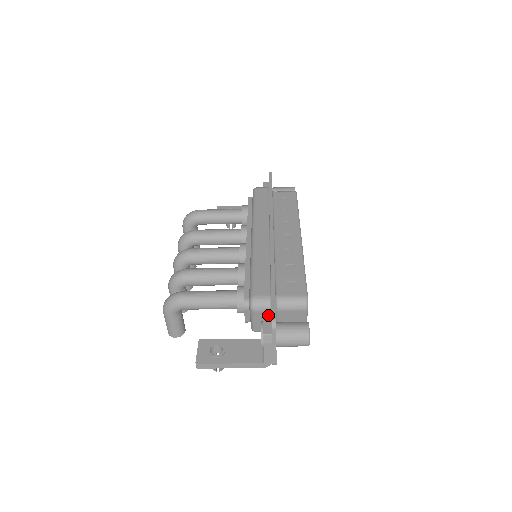
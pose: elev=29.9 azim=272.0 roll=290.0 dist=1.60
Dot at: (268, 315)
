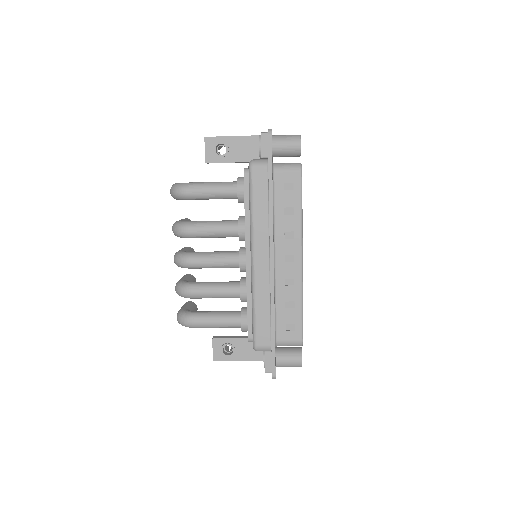
Dot at: (269, 354)
